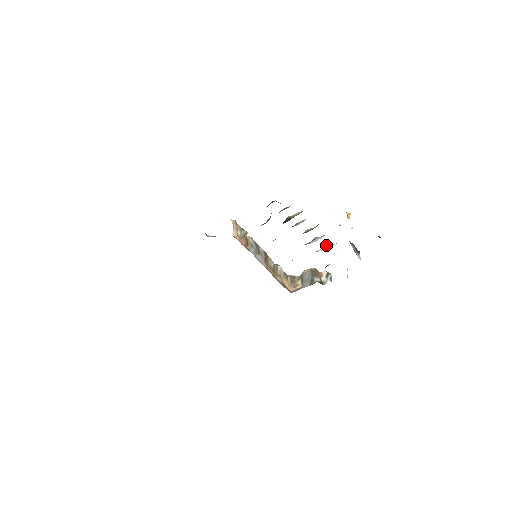
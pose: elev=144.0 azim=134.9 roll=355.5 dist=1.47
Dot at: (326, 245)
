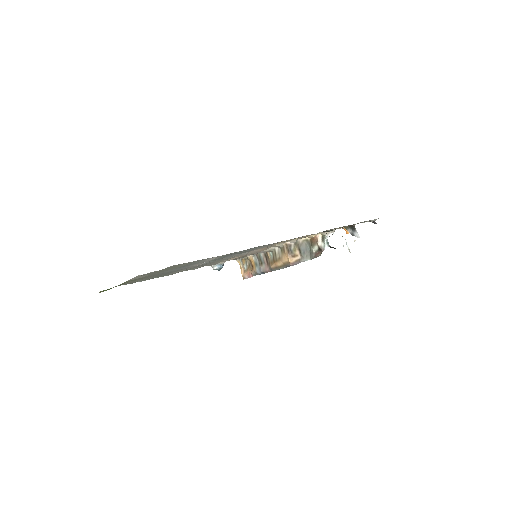
Dot at: (321, 232)
